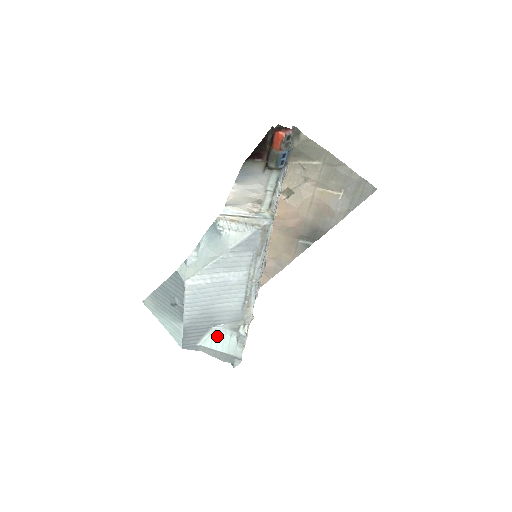
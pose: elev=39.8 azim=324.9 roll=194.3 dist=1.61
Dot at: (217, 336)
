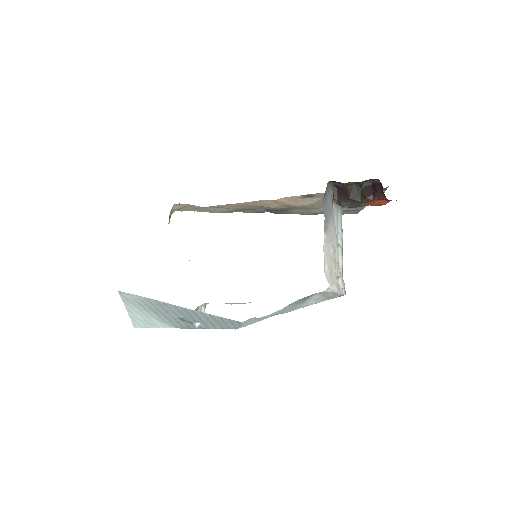
Dot at: occluded
